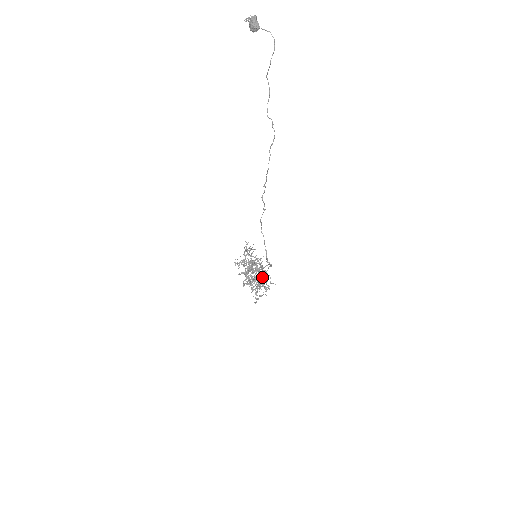
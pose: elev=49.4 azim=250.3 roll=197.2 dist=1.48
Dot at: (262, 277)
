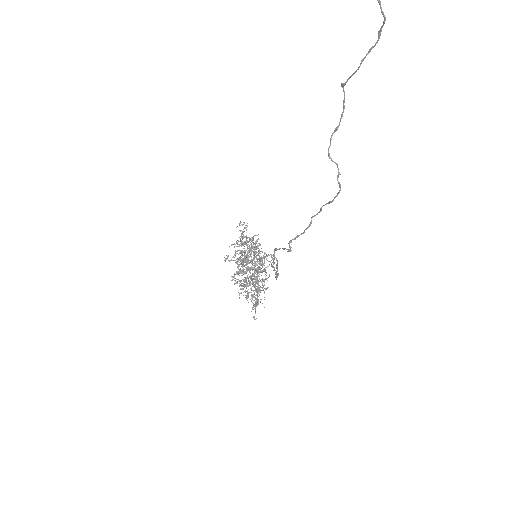
Dot at: (257, 258)
